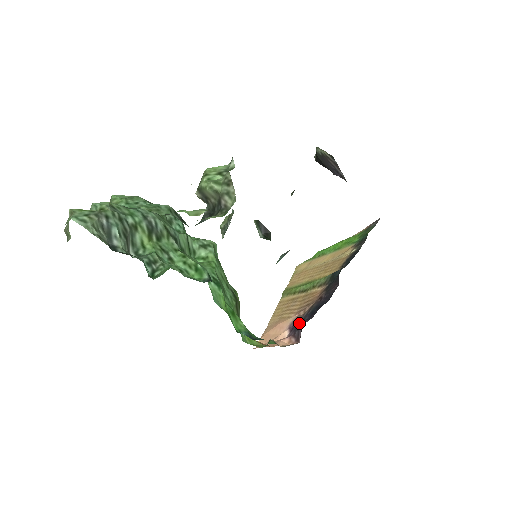
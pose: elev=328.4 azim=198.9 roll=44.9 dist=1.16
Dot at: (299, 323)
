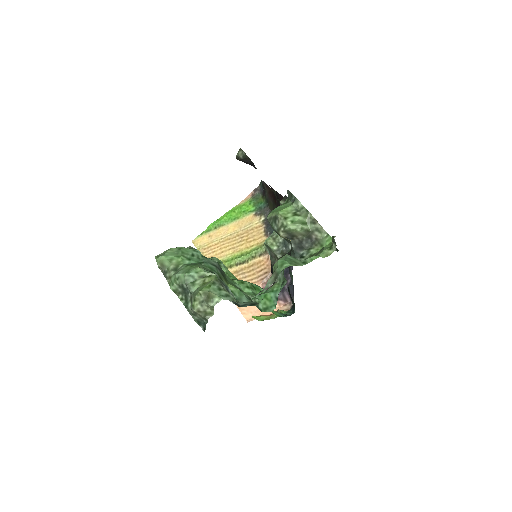
Dot at: occluded
